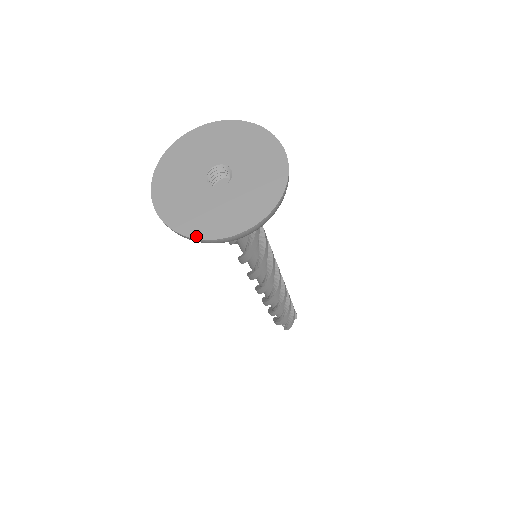
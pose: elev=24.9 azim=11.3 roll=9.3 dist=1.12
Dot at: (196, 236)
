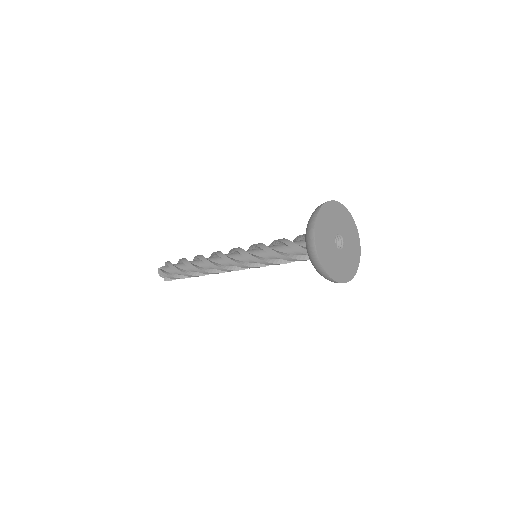
Dot at: (332, 277)
